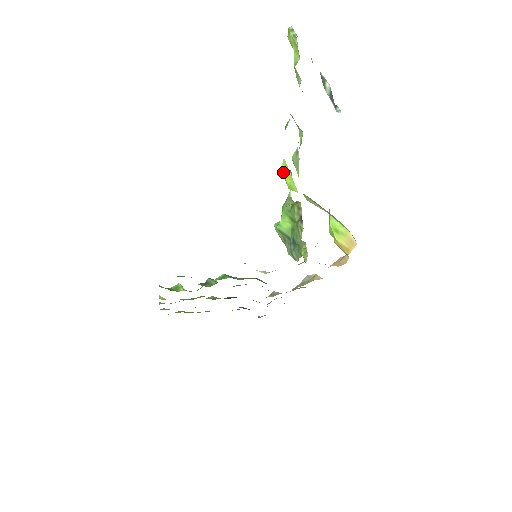
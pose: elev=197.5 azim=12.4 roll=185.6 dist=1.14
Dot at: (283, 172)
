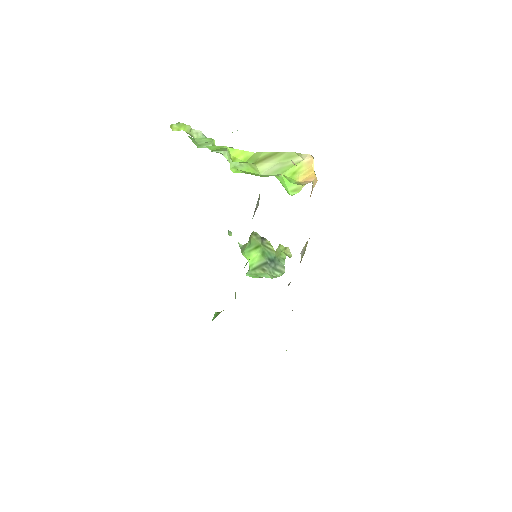
Dot at: (234, 158)
